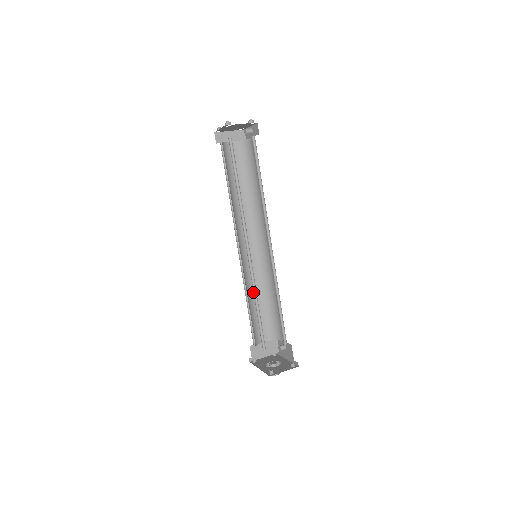
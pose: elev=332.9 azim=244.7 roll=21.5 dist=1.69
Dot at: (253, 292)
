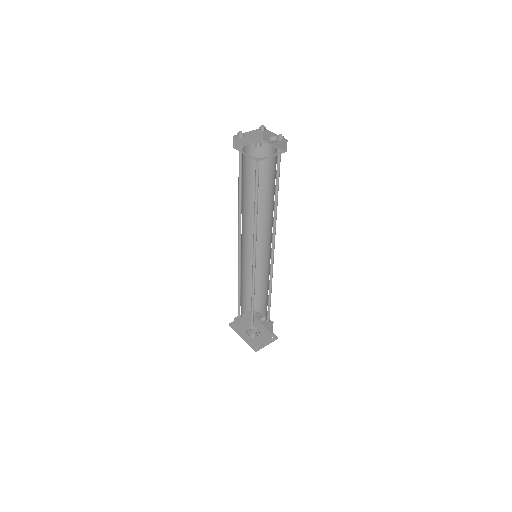
Dot at: (244, 278)
